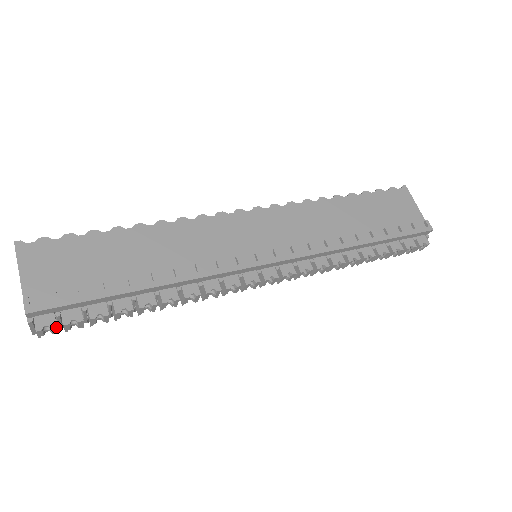
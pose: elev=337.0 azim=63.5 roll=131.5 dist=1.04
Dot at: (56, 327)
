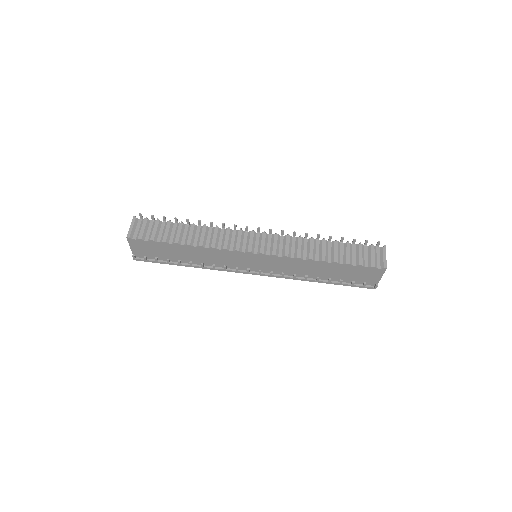
Dot at: occluded
